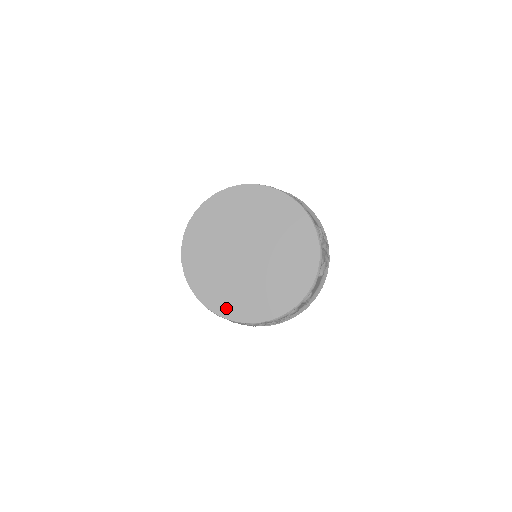
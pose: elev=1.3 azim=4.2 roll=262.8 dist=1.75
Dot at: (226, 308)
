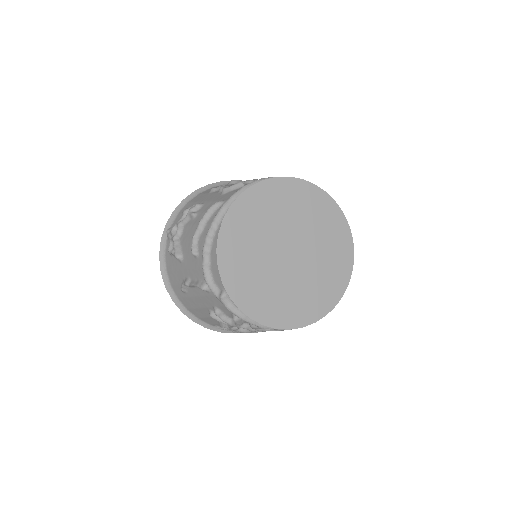
Dot at: (259, 310)
